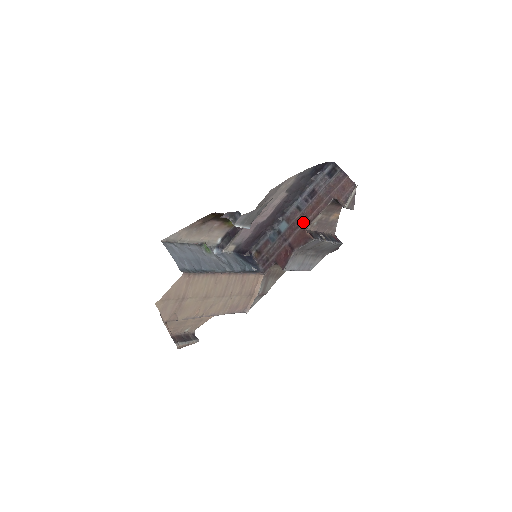
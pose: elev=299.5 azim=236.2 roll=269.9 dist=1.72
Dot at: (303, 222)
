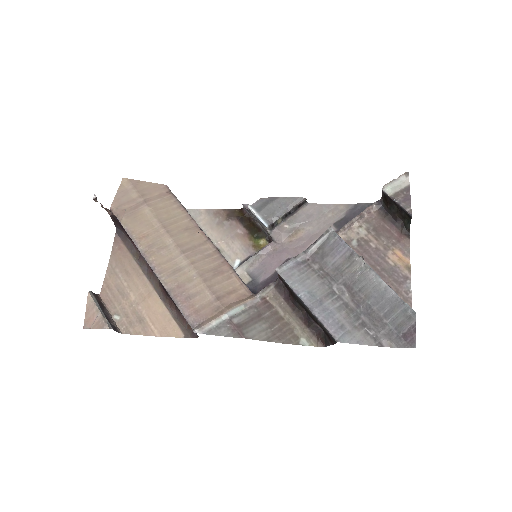
Dot at: occluded
